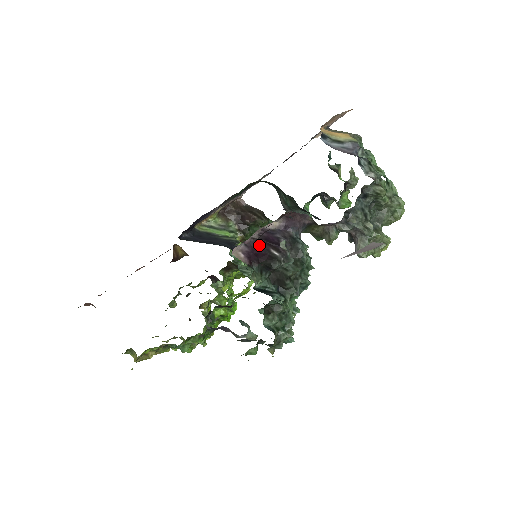
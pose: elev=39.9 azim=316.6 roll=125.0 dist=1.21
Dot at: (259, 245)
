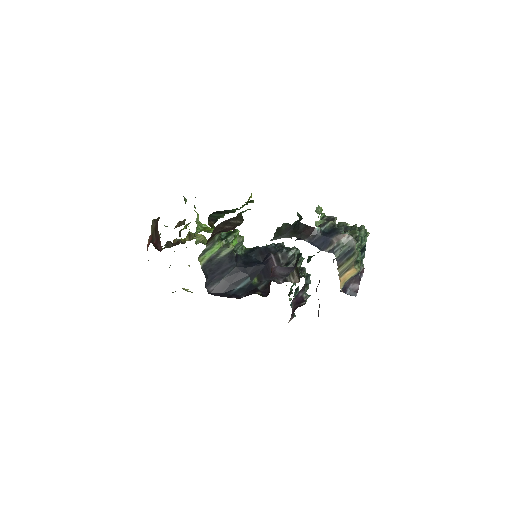
Dot at: occluded
